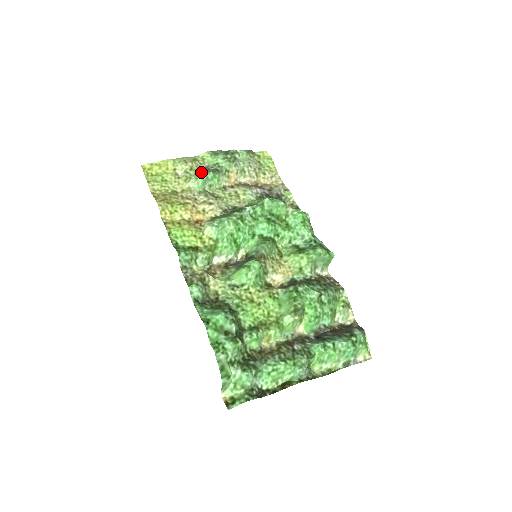
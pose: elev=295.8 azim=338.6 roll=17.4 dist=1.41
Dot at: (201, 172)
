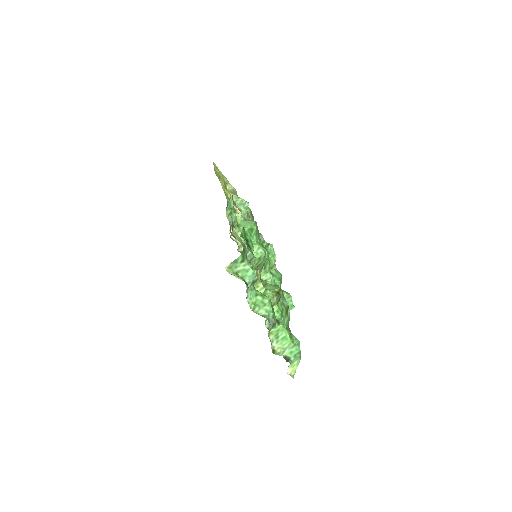
Dot at: occluded
